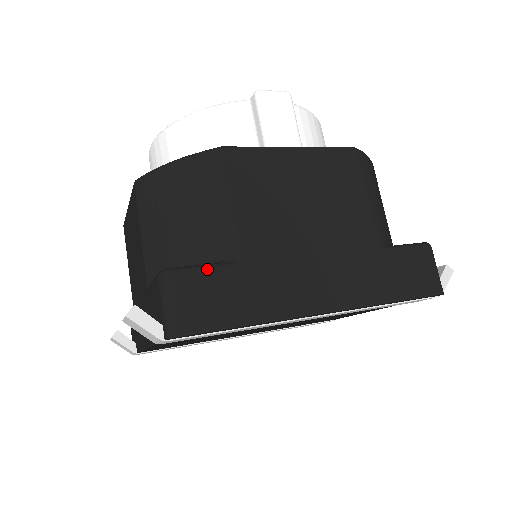
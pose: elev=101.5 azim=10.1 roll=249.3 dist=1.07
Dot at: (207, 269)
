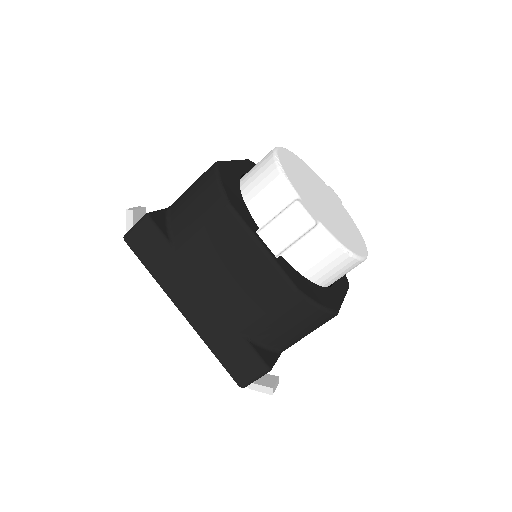
Dot at: (159, 236)
